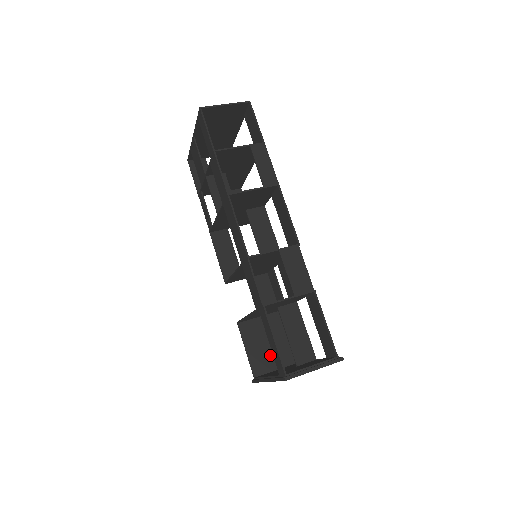
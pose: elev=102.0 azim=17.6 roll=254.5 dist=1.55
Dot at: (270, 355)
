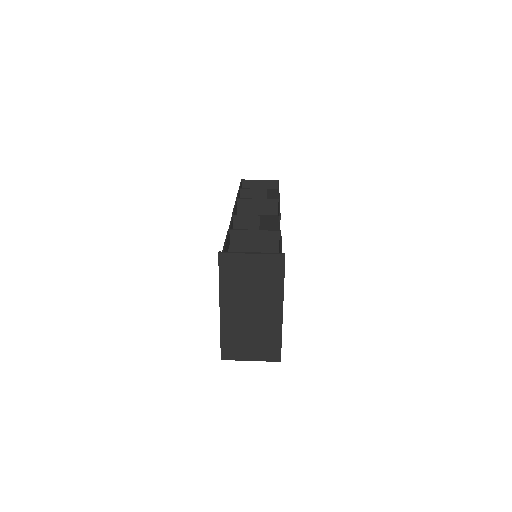
Dot at: occluded
